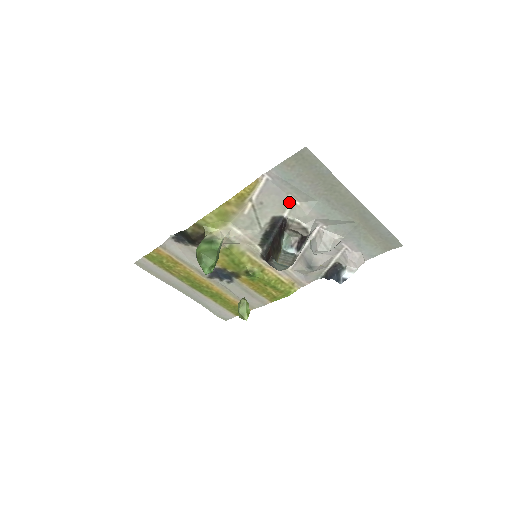
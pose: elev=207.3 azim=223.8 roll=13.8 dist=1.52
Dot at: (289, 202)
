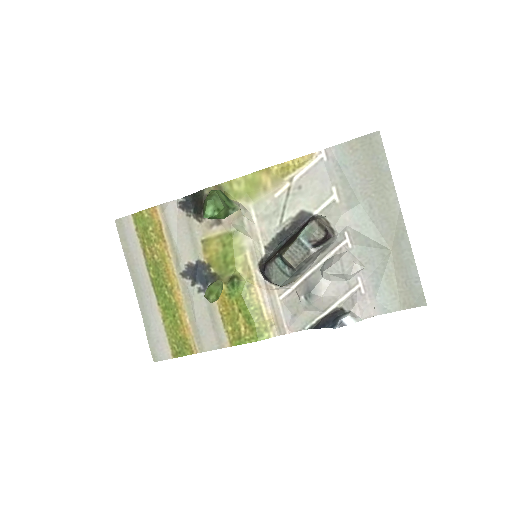
Dot at: (329, 196)
